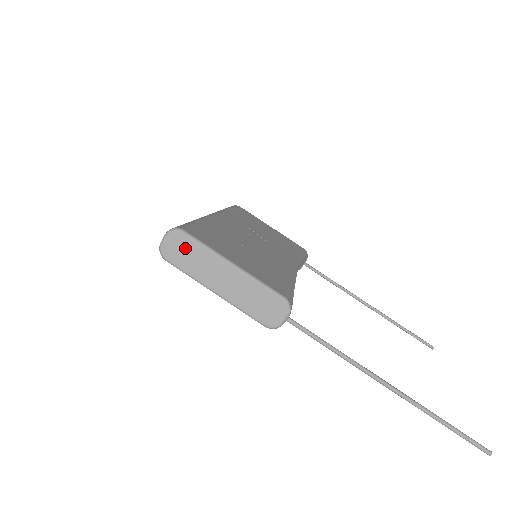
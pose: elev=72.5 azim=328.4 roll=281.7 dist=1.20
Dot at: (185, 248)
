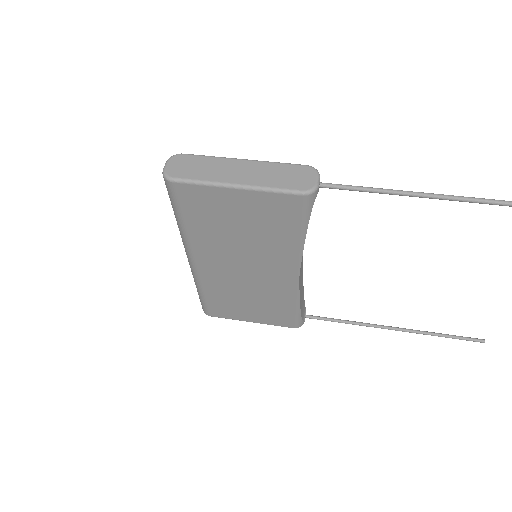
Dot at: (190, 163)
